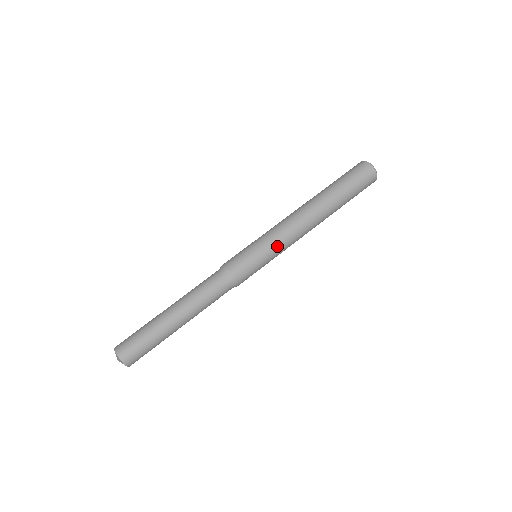
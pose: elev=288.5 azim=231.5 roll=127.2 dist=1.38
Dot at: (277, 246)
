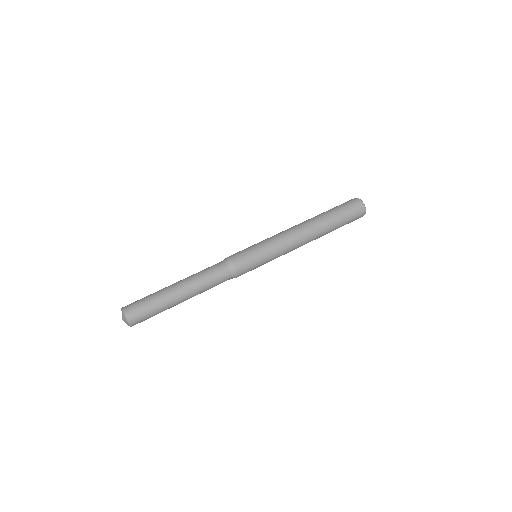
Dot at: (276, 253)
